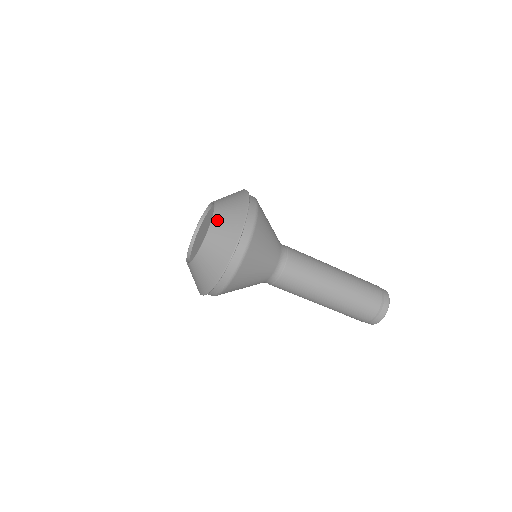
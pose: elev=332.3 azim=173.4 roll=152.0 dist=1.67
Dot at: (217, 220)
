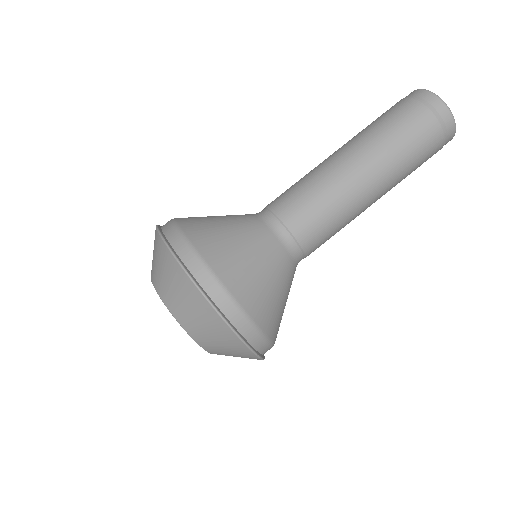
Dot at: (176, 312)
